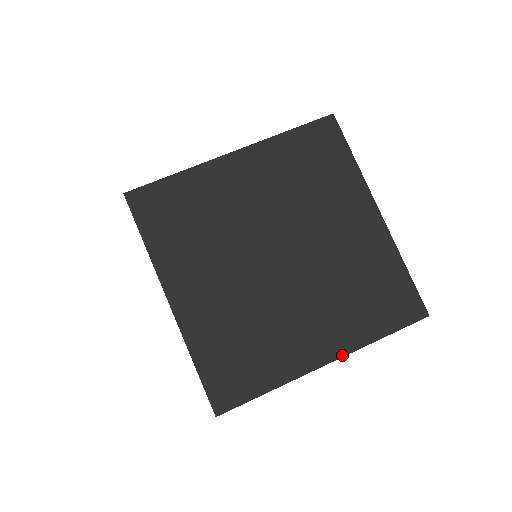
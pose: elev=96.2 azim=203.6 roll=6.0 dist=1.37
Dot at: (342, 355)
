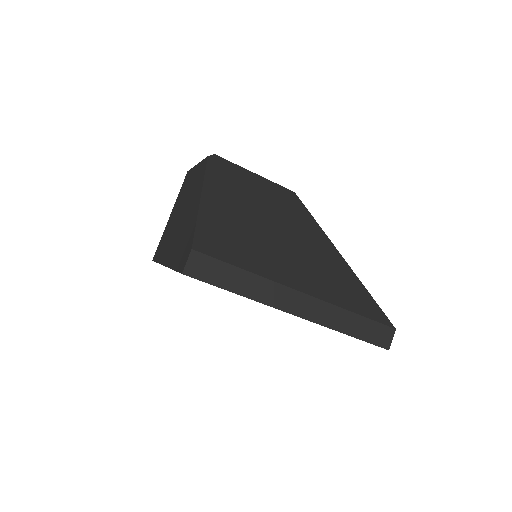
Dot at: occluded
